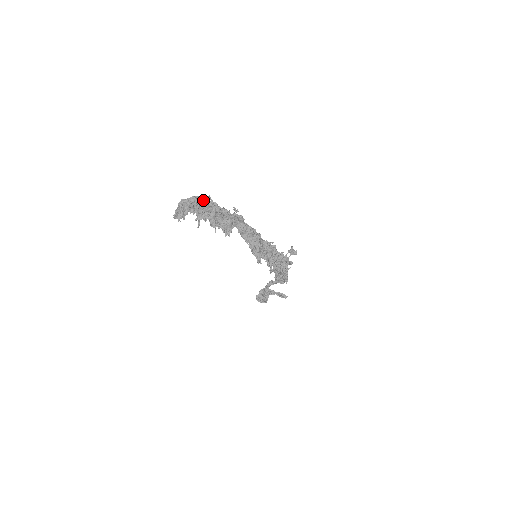
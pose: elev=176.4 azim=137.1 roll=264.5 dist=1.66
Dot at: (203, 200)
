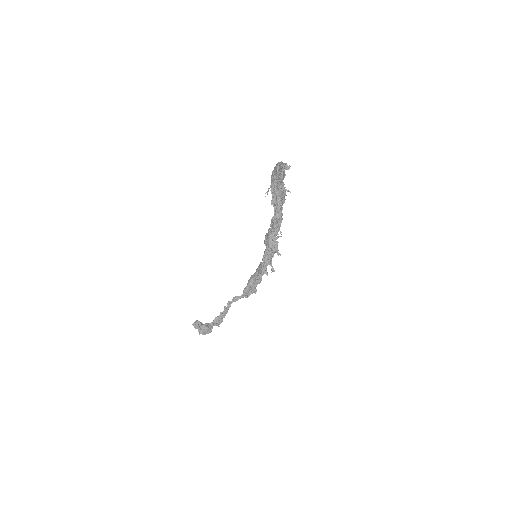
Dot at: occluded
